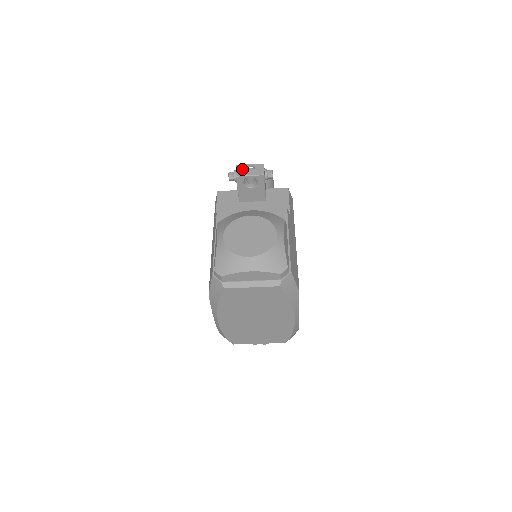
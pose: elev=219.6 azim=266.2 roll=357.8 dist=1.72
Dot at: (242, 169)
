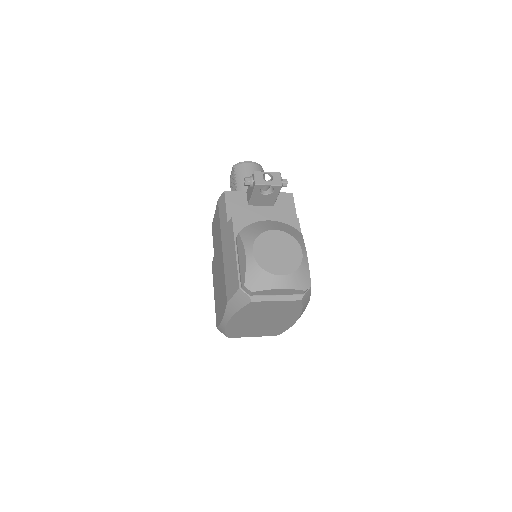
Dot at: (260, 177)
